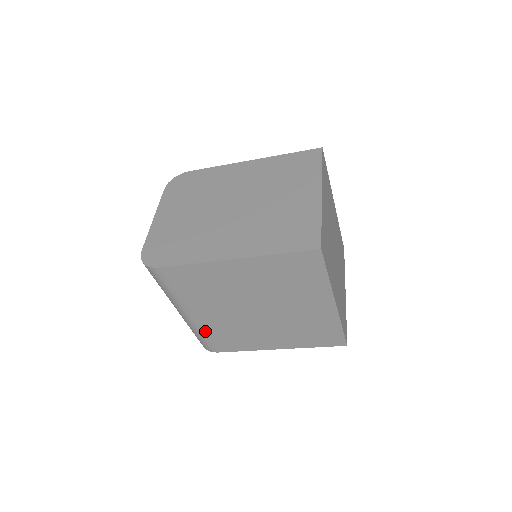
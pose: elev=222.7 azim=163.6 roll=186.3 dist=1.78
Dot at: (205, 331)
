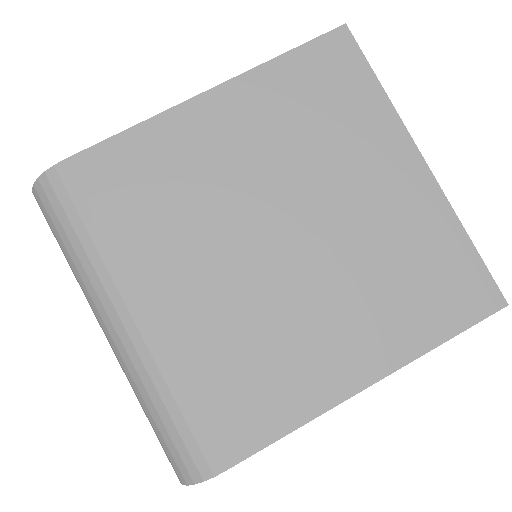
Dot at: (182, 372)
